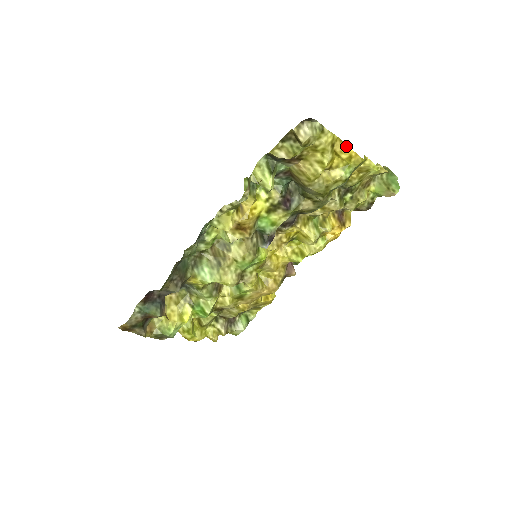
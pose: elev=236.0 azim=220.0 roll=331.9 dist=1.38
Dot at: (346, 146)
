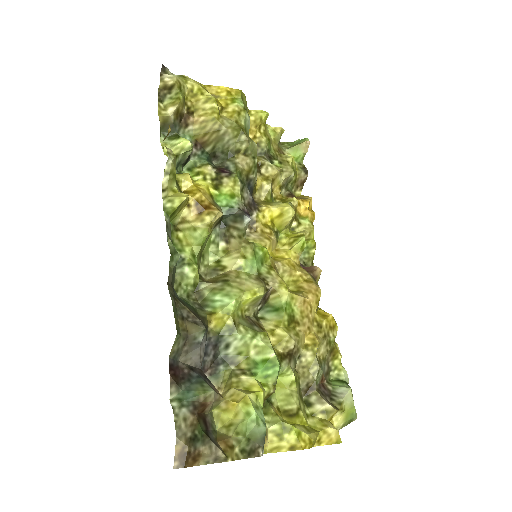
Dot at: (216, 87)
